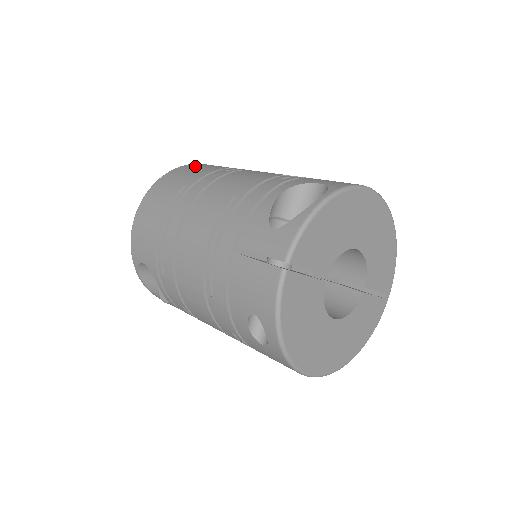
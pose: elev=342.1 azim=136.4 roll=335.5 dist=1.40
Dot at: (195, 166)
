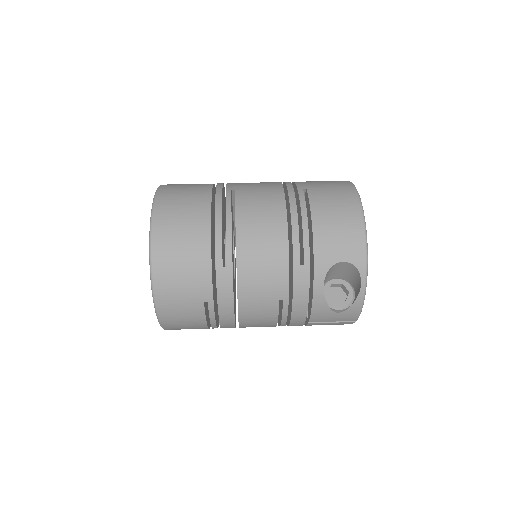
Dot at: (171, 268)
